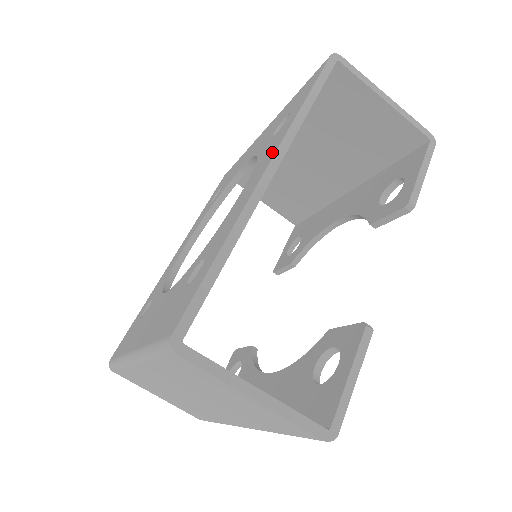
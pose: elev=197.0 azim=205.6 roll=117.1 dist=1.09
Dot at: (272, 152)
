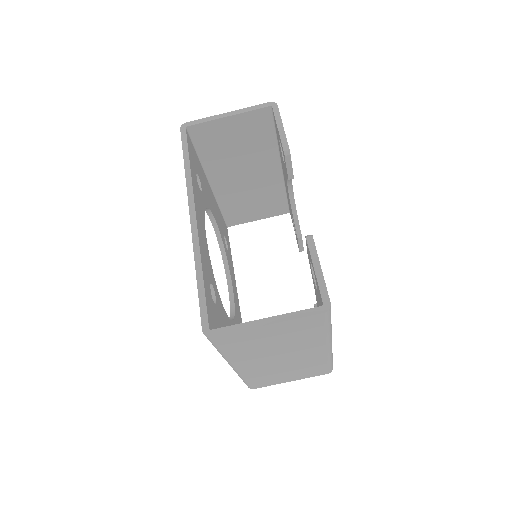
Dot at: occluded
